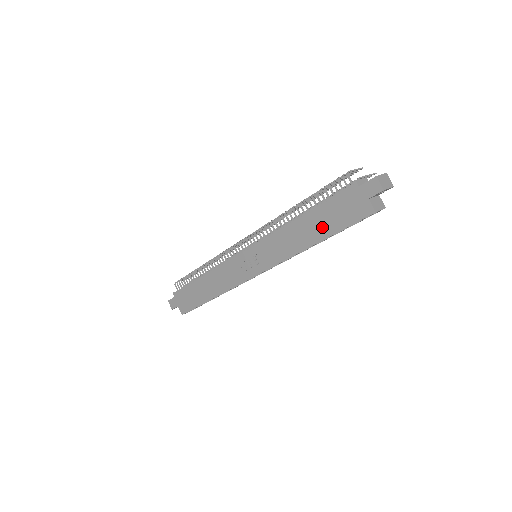
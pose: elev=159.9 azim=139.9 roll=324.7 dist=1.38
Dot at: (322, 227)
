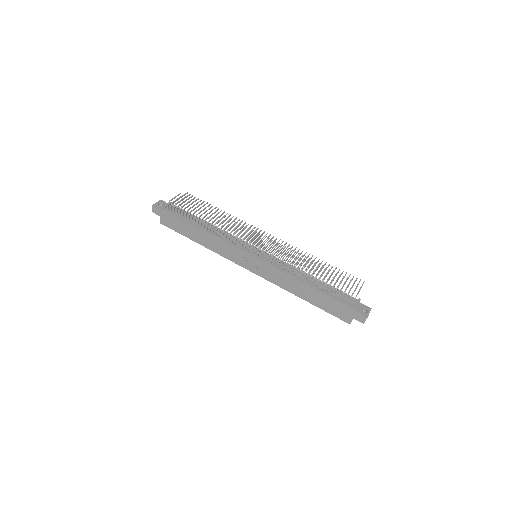
Dot at: (316, 300)
